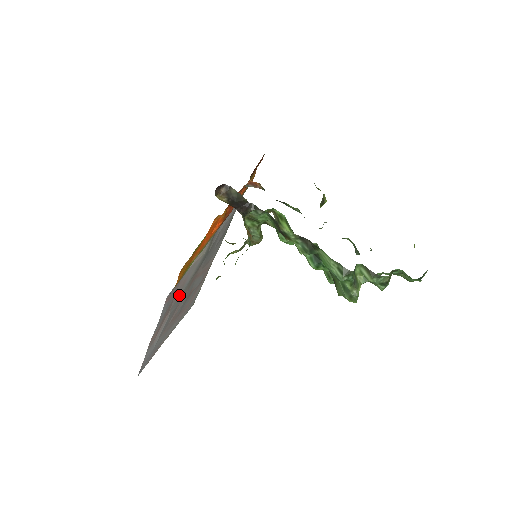
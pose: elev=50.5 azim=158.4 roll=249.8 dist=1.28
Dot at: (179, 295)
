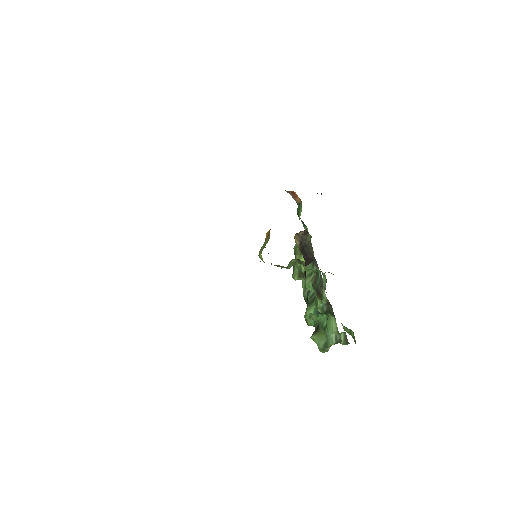
Dot at: occluded
